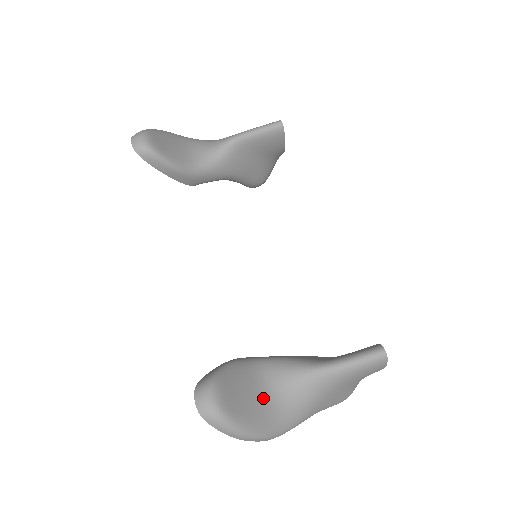
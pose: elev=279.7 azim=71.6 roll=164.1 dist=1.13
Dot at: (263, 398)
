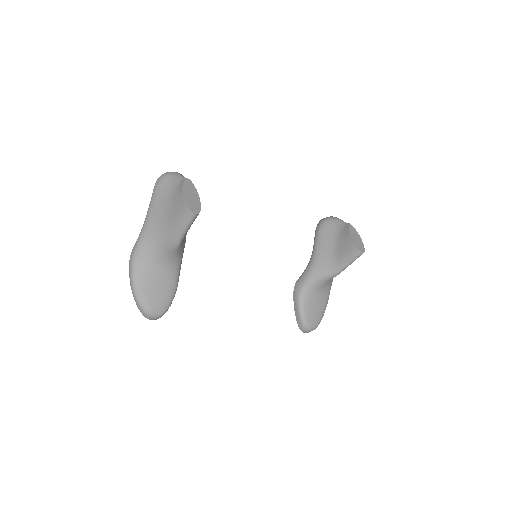
Dot at: (320, 298)
